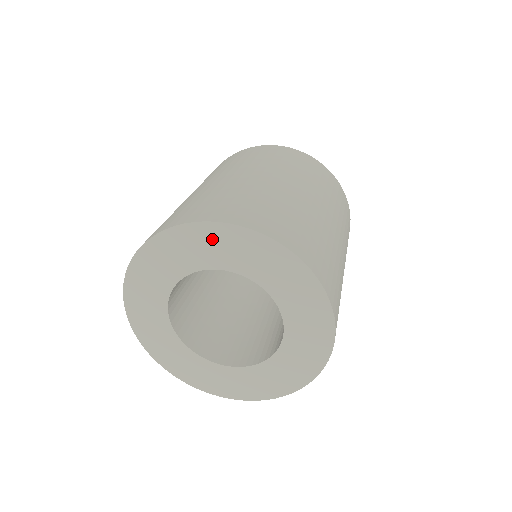
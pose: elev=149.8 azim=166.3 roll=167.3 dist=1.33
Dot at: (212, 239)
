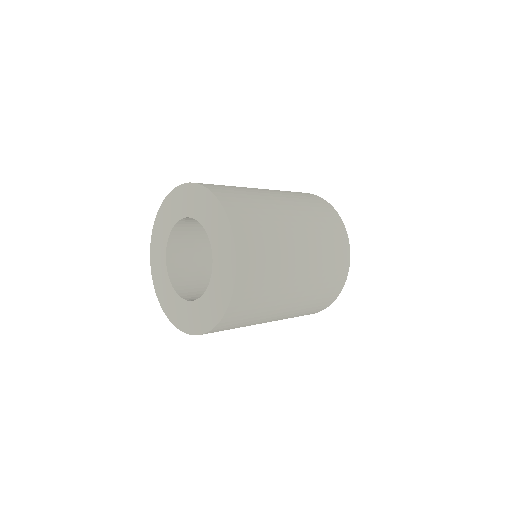
Dot at: (159, 229)
